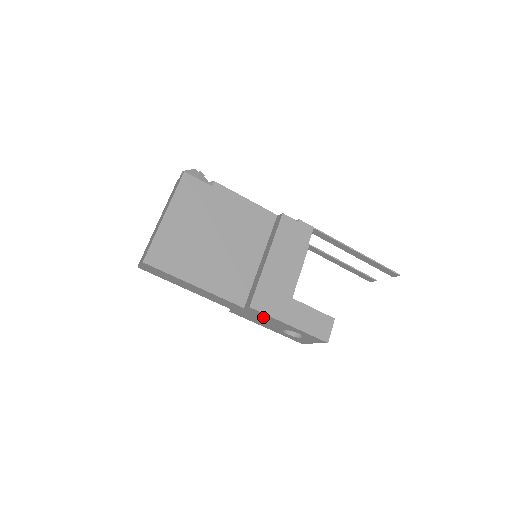
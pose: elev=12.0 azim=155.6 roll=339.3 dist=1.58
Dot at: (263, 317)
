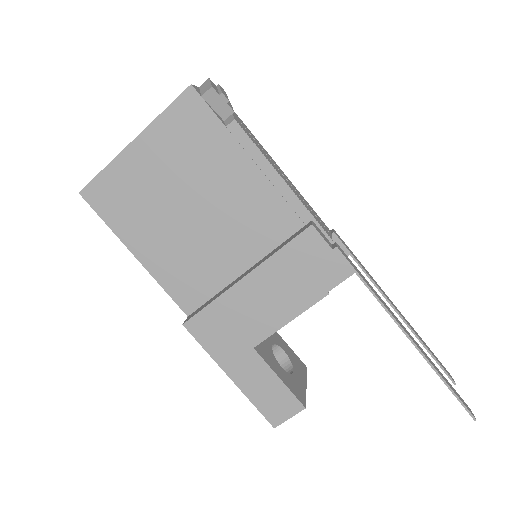
Dot at: occluded
